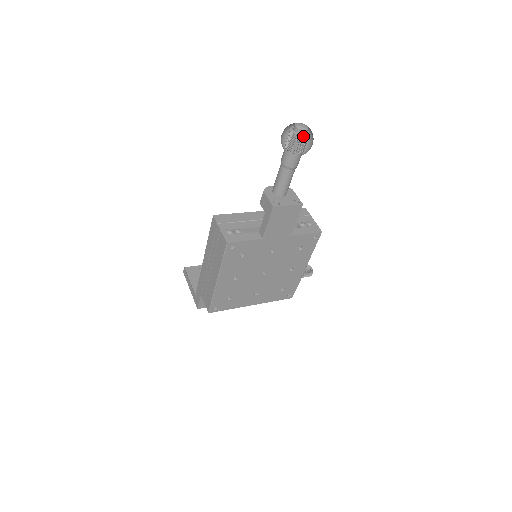
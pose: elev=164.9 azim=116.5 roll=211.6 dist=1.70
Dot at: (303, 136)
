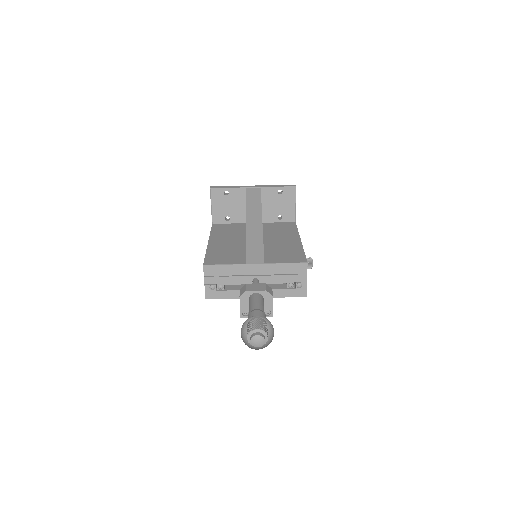
Dot at: (256, 346)
